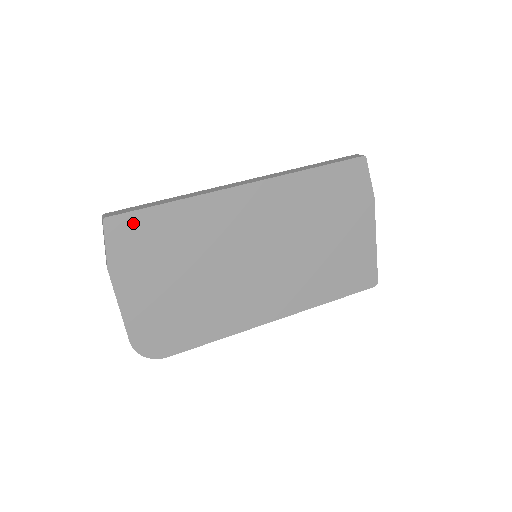
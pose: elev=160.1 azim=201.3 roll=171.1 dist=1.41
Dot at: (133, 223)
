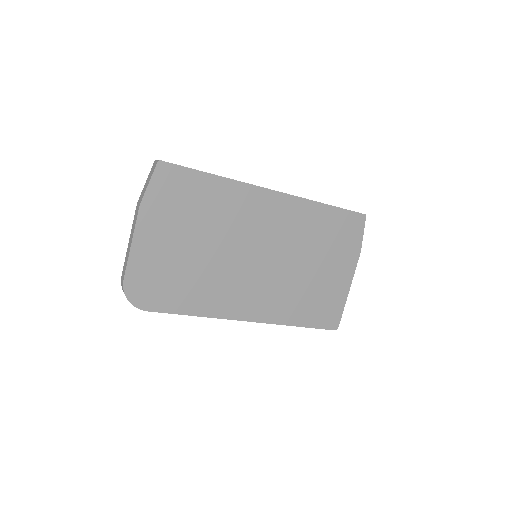
Dot at: (179, 176)
